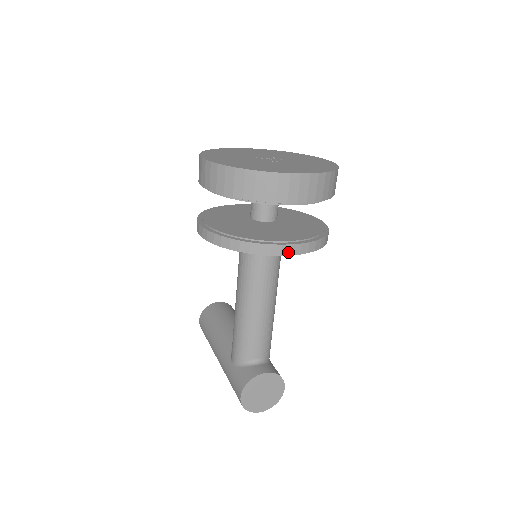
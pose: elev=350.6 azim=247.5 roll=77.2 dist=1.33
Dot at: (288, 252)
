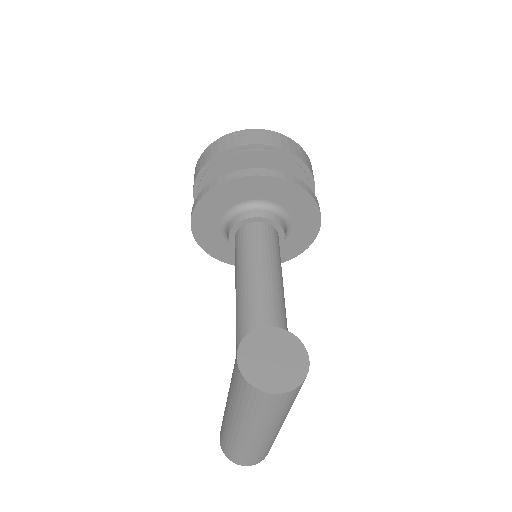
Dot at: (262, 173)
